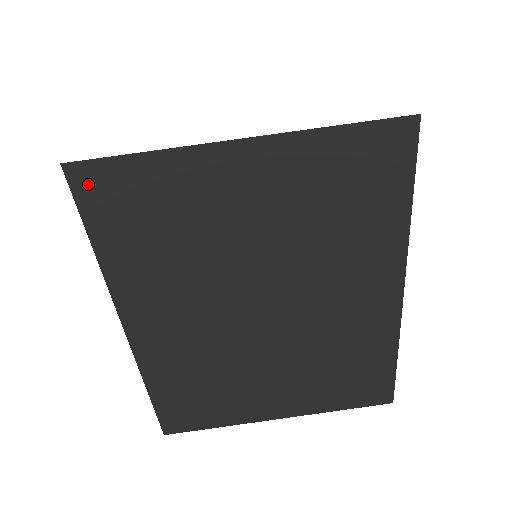
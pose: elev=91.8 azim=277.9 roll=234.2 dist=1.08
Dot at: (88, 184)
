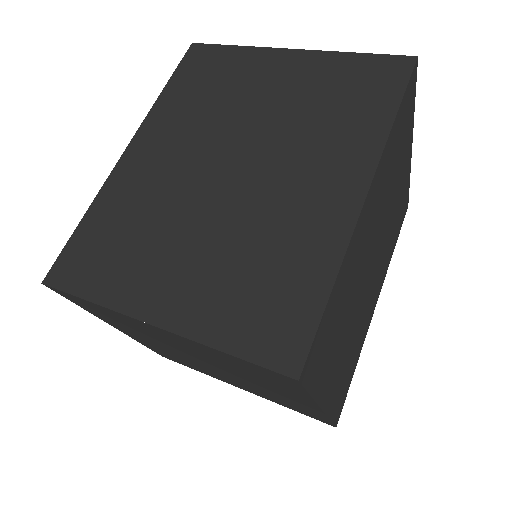
Dot at: (195, 54)
